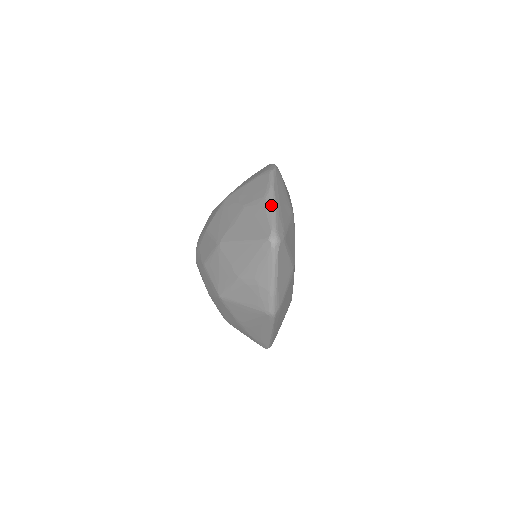
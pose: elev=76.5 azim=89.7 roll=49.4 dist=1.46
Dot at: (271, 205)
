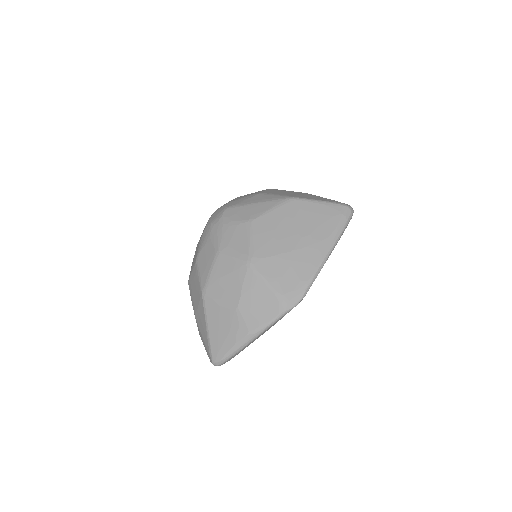
Dot at: (243, 345)
